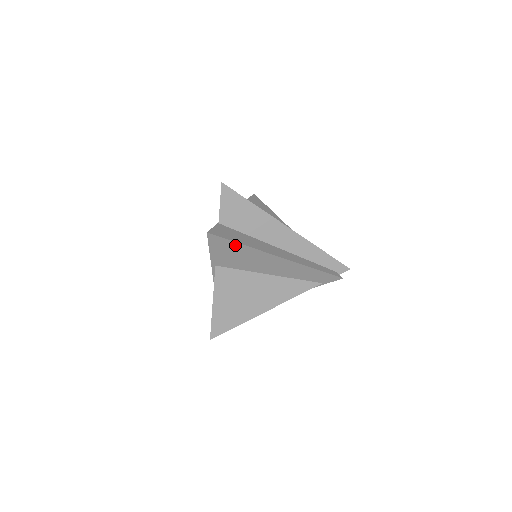
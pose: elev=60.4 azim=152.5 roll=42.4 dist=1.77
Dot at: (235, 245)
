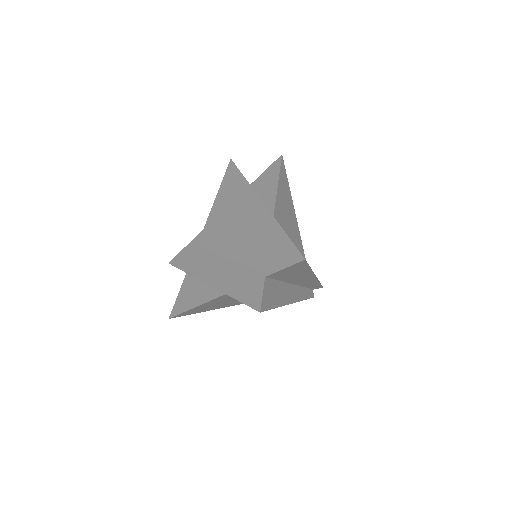
Dot at: occluded
